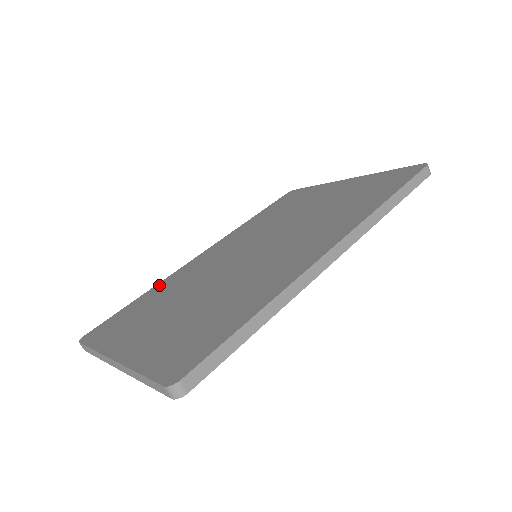
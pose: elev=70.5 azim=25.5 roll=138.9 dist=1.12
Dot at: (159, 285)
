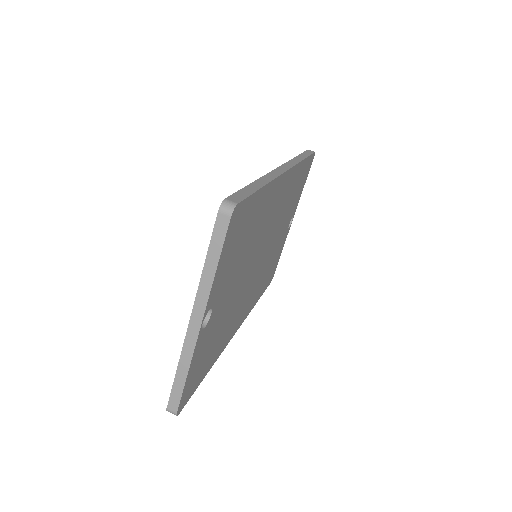
Dot at: occluded
